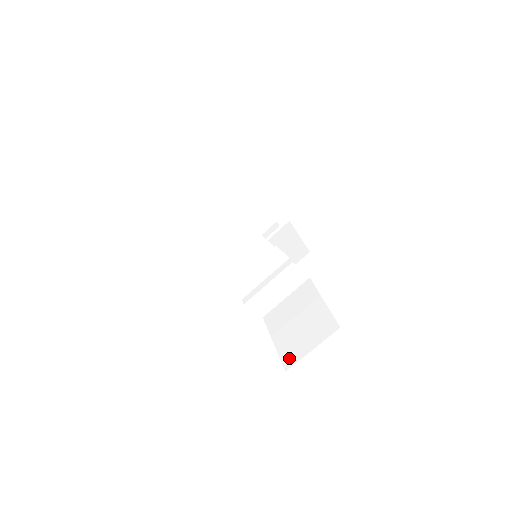
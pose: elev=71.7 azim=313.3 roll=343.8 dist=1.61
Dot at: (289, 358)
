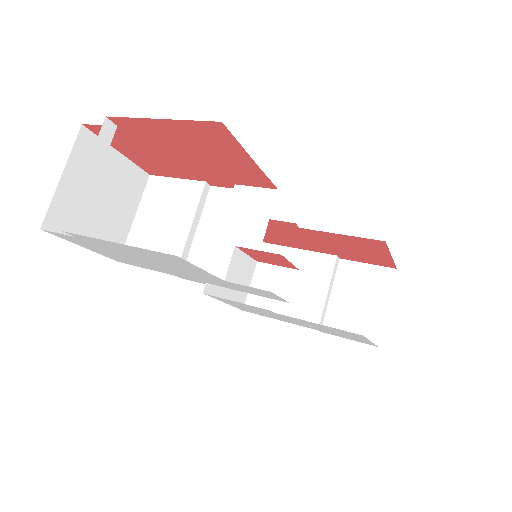
Dot at: occluded
